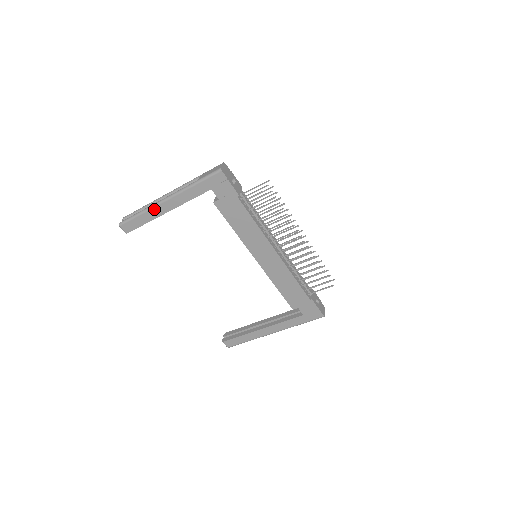
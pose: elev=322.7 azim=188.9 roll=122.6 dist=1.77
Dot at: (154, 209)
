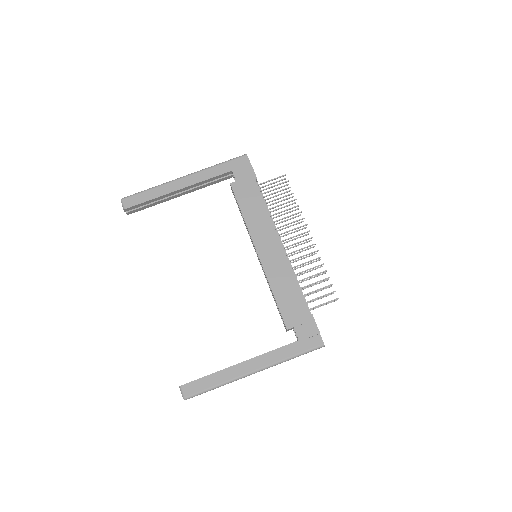
Dot at: (167, 185)
